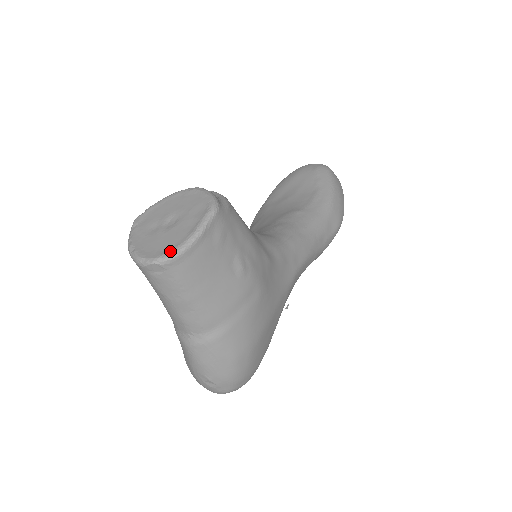
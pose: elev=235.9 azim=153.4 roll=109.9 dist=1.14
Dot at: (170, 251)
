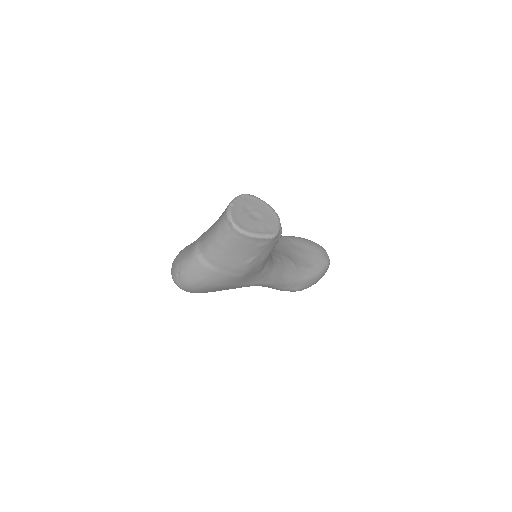
Dot at: (242, 228)
